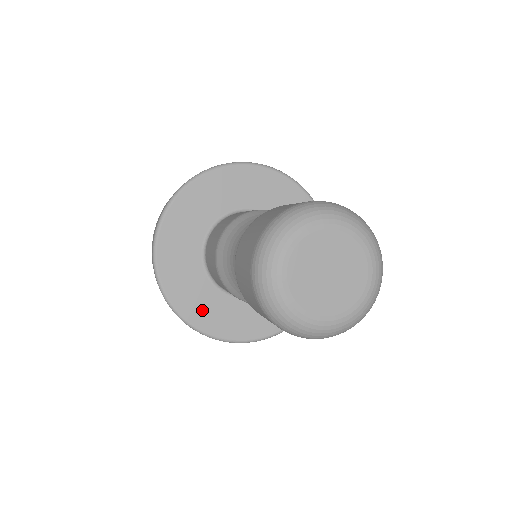
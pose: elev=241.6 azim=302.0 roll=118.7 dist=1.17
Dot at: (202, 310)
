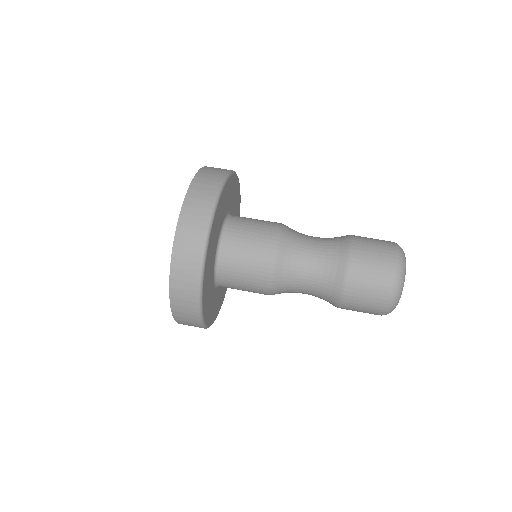
Dot at: (207, 297)
